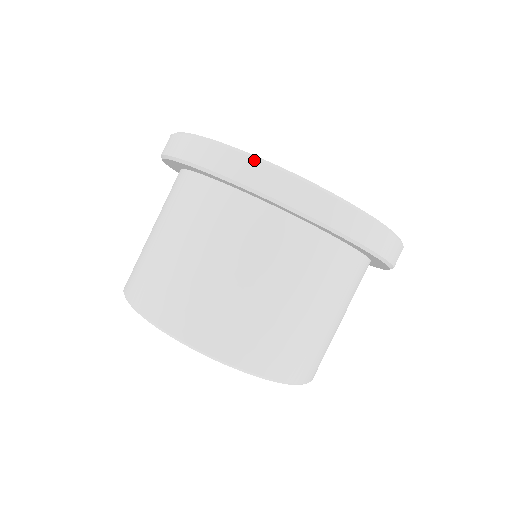
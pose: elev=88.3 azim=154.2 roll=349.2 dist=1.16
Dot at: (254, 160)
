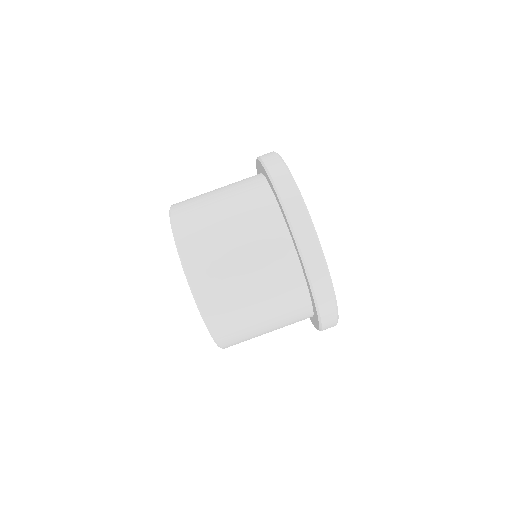
Dot at: (328, 277)
